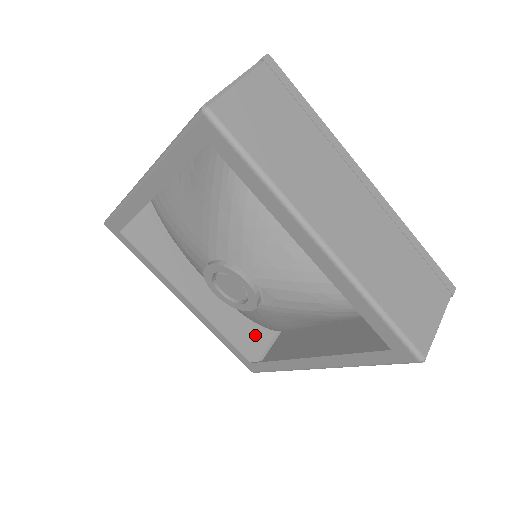
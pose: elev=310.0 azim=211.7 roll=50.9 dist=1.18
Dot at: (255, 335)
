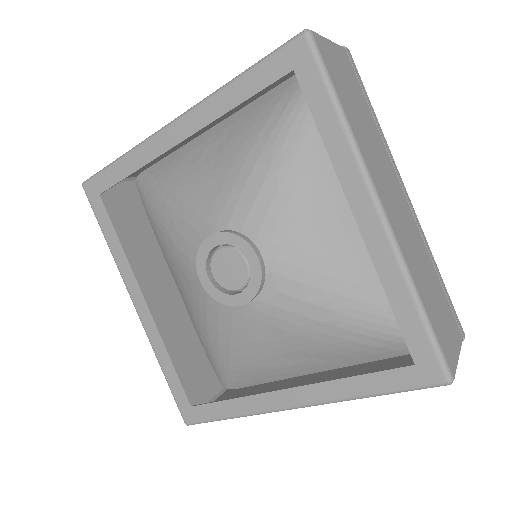
Dot at: (198, 381)
